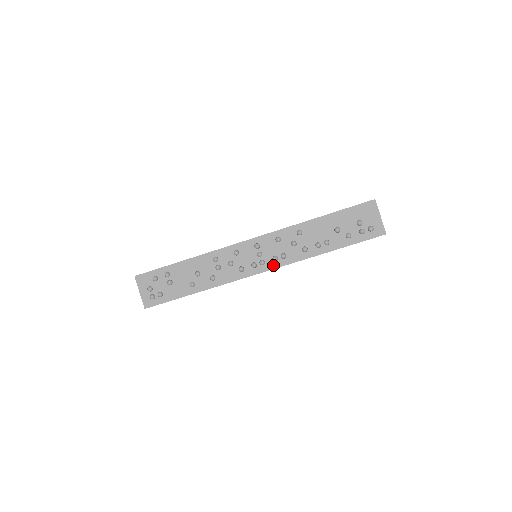
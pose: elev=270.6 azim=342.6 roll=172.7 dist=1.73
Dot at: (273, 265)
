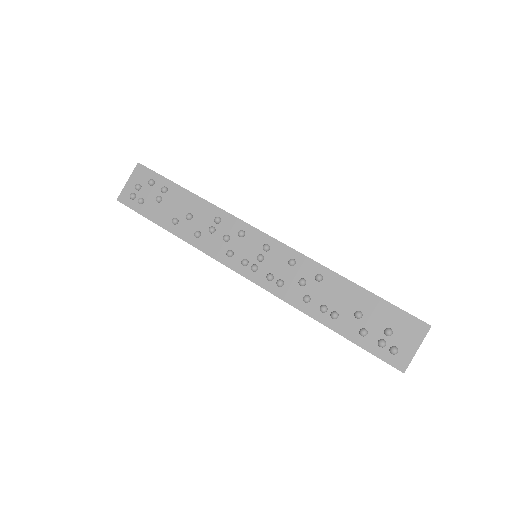
Dot at: (262, 281)
